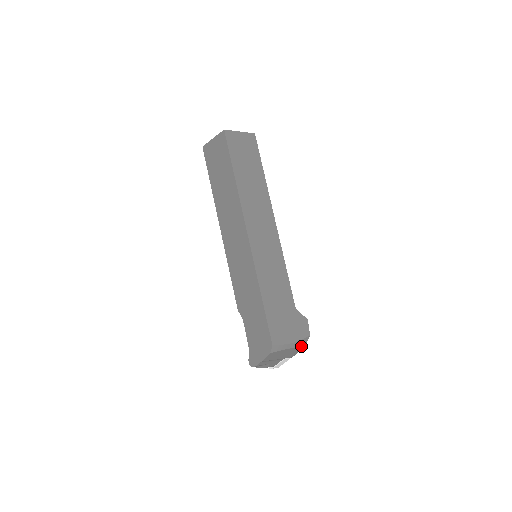
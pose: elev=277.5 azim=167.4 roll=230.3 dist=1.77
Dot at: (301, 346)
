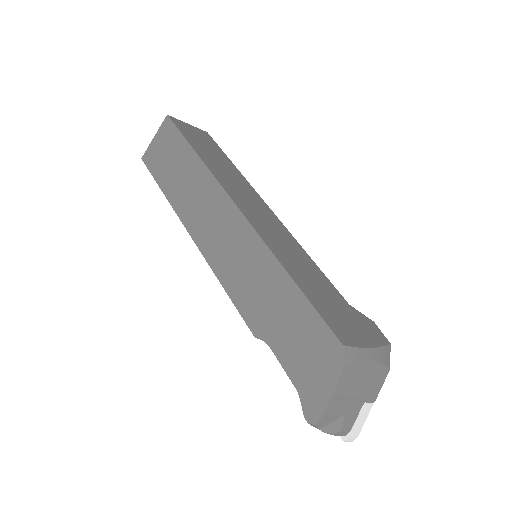
Dot at: (385, 363)
